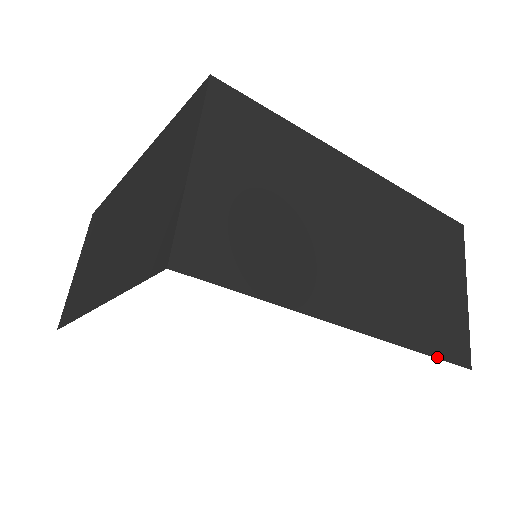
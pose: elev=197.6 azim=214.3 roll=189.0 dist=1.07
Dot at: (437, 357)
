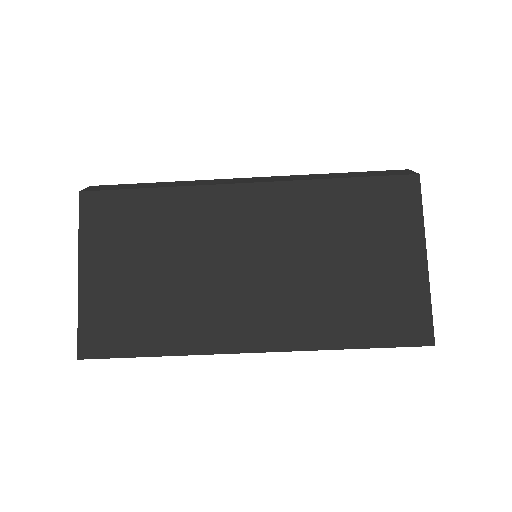
Dot at: occluded
